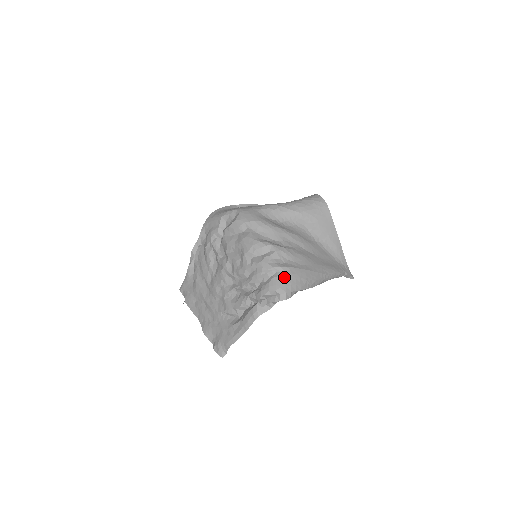
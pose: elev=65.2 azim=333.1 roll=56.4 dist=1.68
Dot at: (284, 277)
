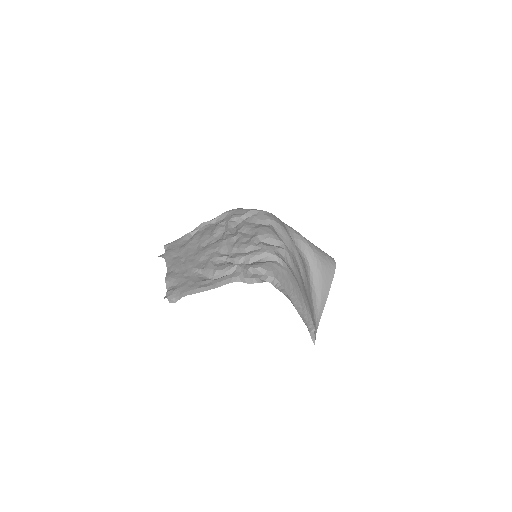
Dot at: (280, 268)
